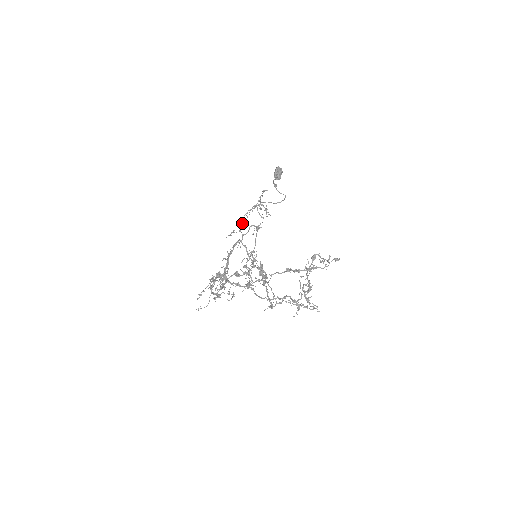
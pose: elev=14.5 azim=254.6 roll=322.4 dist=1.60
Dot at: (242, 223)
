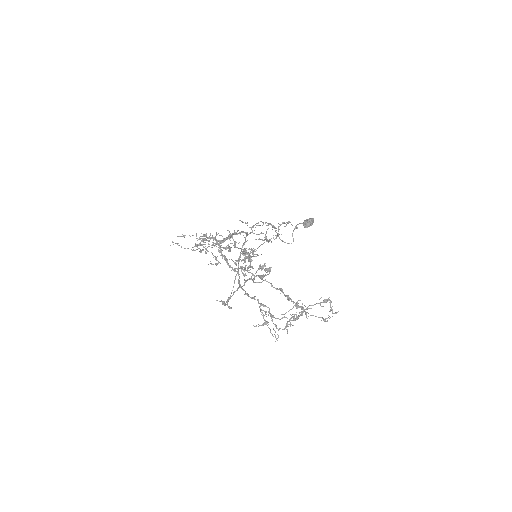
Dot at: occluded
